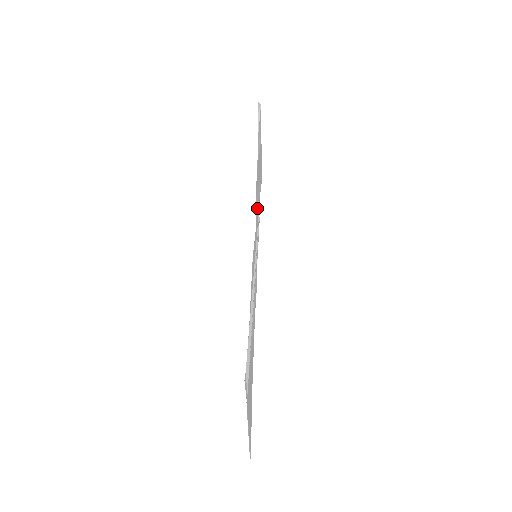
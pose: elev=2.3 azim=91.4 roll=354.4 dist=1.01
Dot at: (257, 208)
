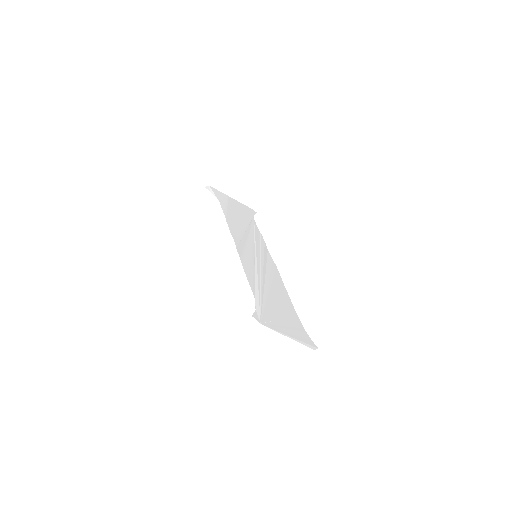
Dot at: (239, 234)
